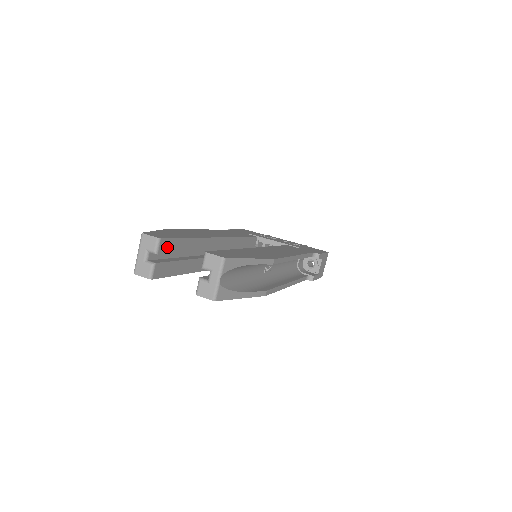
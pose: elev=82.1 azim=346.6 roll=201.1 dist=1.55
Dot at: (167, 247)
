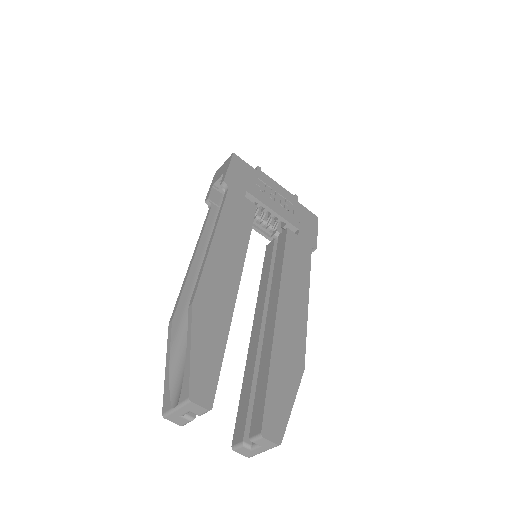
Dot at: occluded
